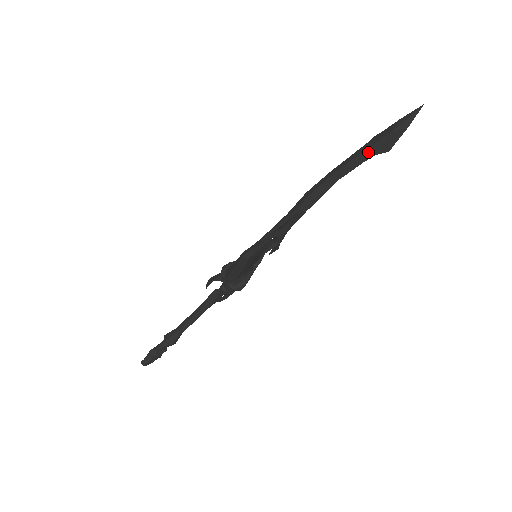
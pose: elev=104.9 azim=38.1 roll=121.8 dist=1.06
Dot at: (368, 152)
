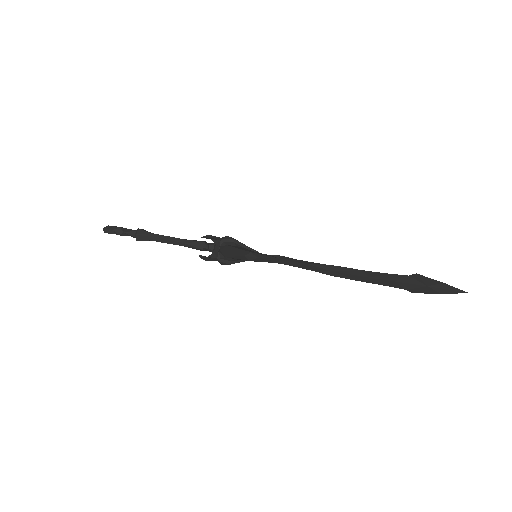
Dot at: (400, 284)
